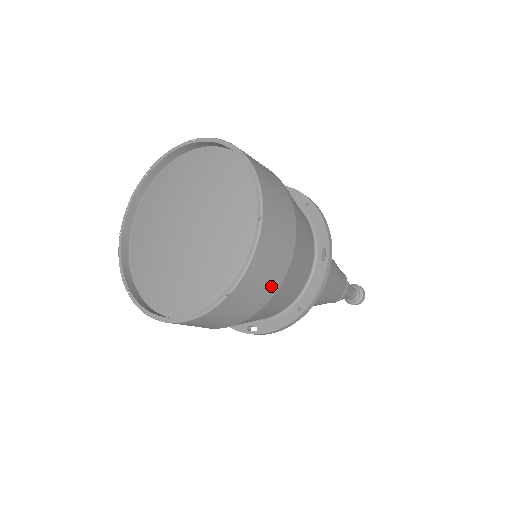
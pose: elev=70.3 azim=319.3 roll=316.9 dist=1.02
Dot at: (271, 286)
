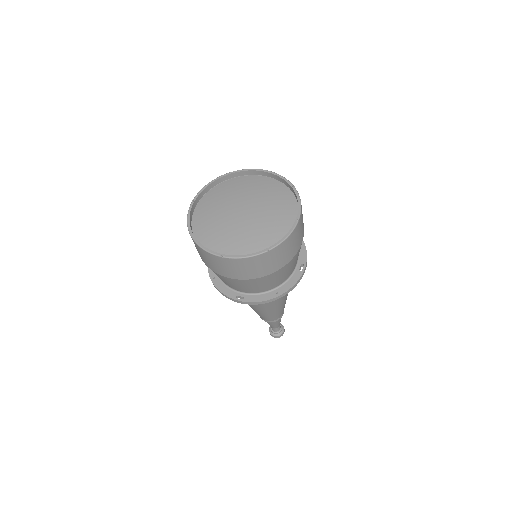
Dot at: (283, 262)
